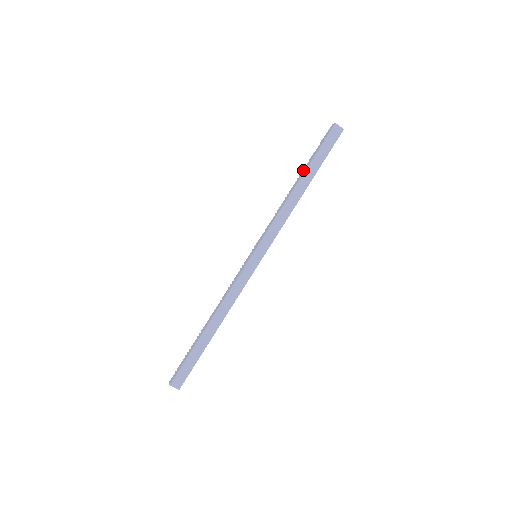
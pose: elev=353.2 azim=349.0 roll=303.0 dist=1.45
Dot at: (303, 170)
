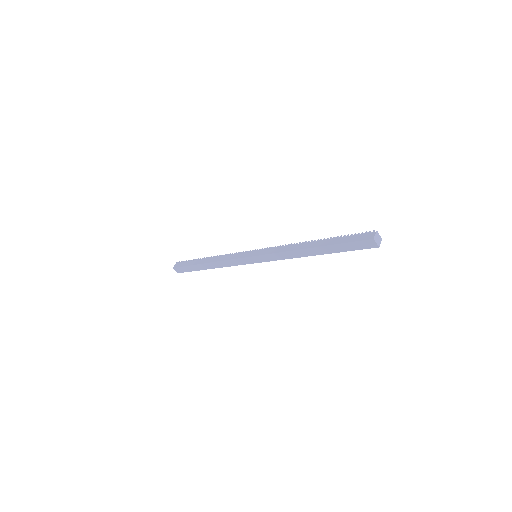
Dot at: (324, 240)
